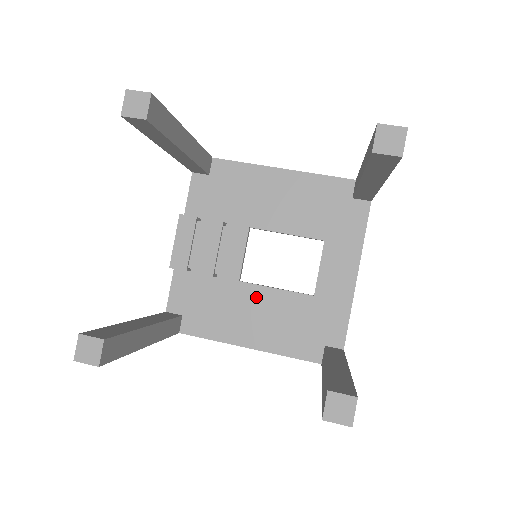
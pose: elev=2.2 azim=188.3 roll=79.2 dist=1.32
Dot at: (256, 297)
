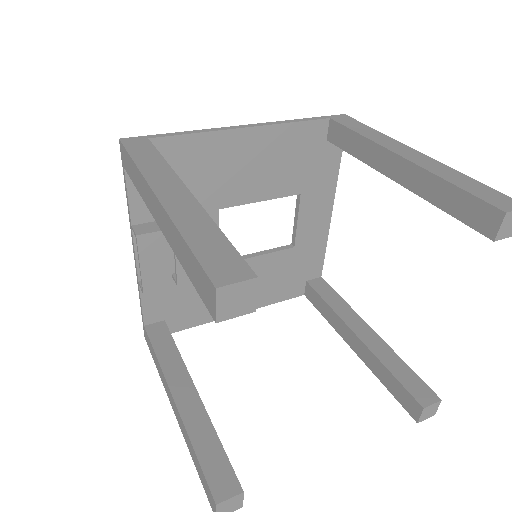
Dot at: occluded
